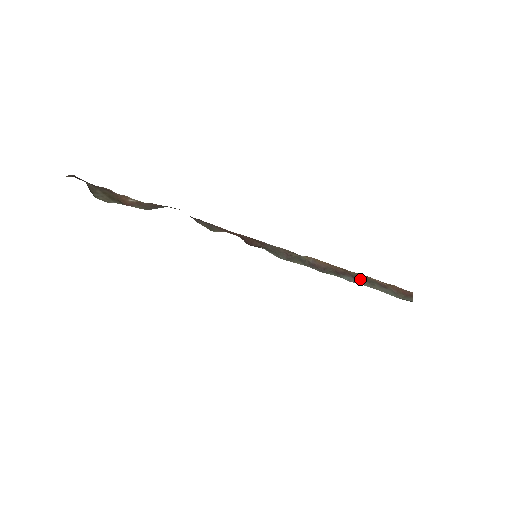
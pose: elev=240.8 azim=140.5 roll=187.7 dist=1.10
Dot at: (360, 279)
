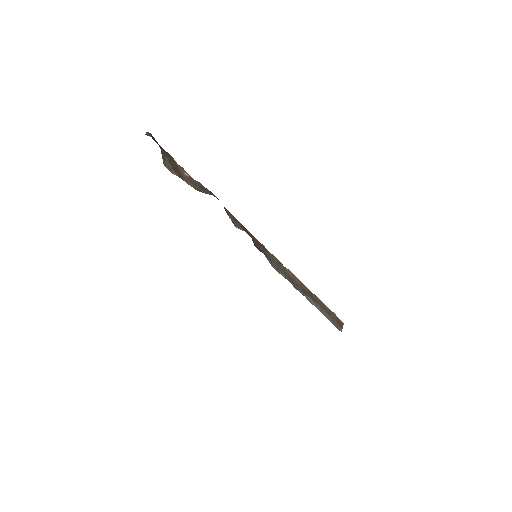
Dot at: (316, 302)
